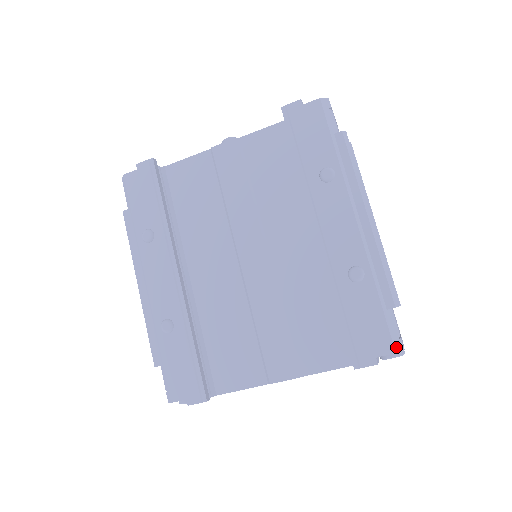
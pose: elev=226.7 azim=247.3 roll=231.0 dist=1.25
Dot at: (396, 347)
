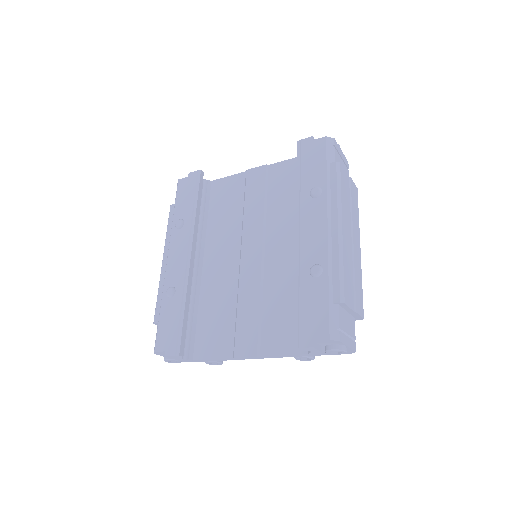
Dot at: (332, 335)
